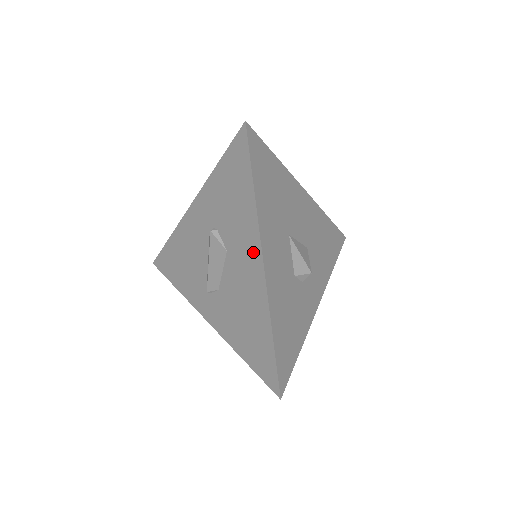
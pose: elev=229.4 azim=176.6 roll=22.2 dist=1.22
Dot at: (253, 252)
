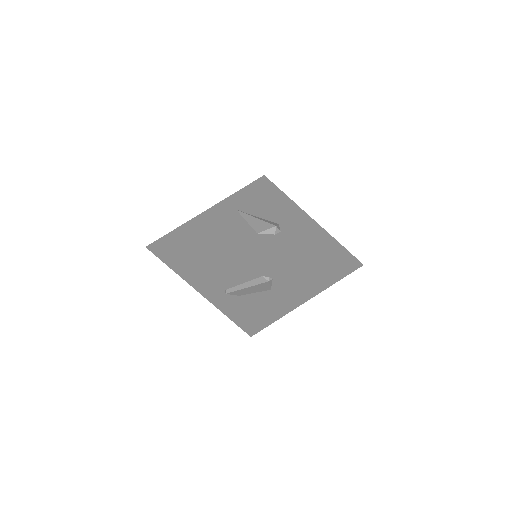
Dot at: (296, 300)
